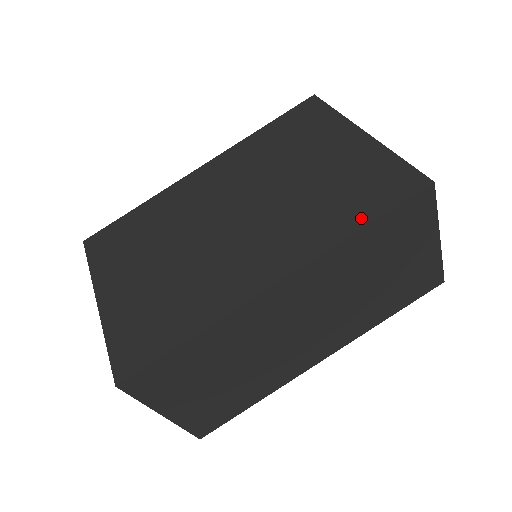
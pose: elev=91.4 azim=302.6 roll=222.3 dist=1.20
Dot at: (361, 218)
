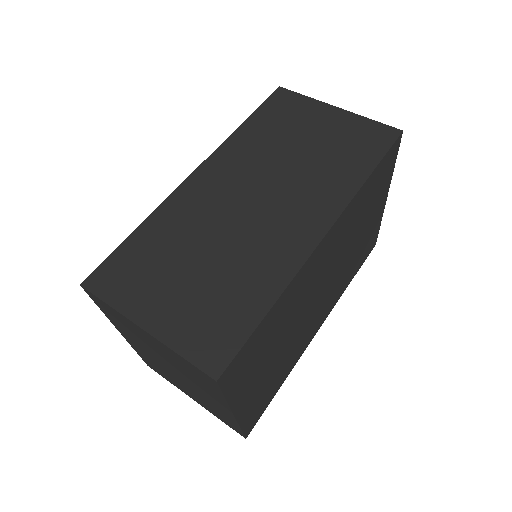
Dot at: occluded
